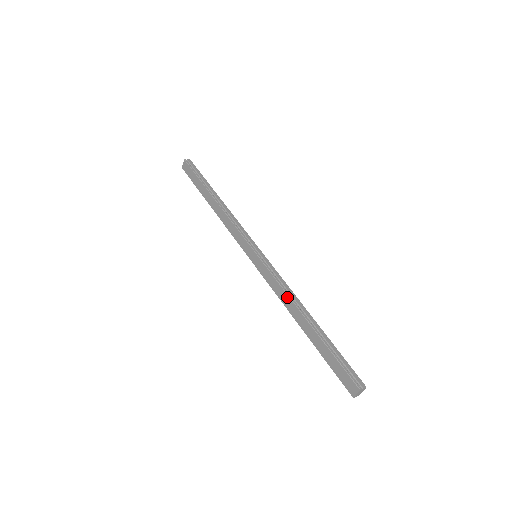
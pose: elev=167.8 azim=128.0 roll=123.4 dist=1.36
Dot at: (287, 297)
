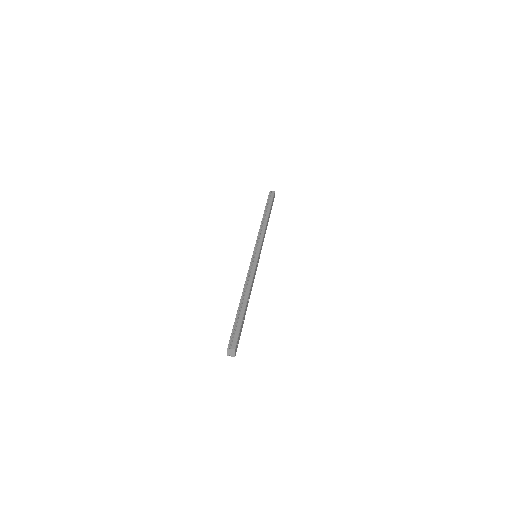
Dot at: (245, 283)
